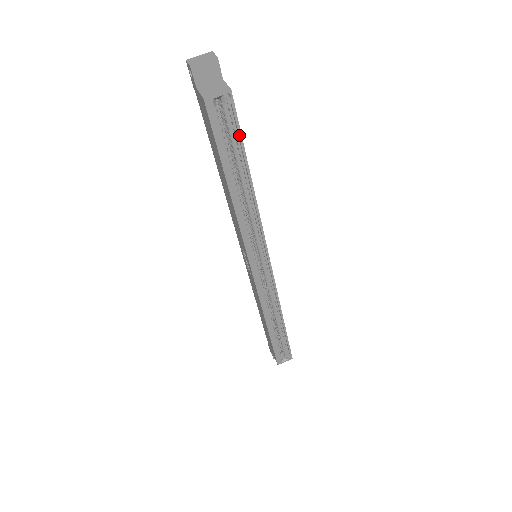
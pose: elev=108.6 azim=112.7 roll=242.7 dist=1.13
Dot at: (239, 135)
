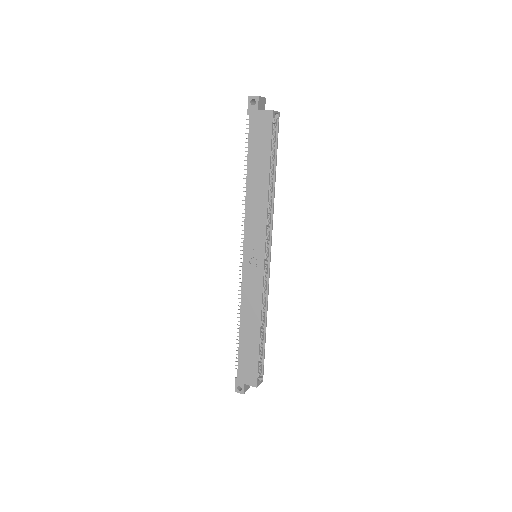
Dot at: (277, 142)
